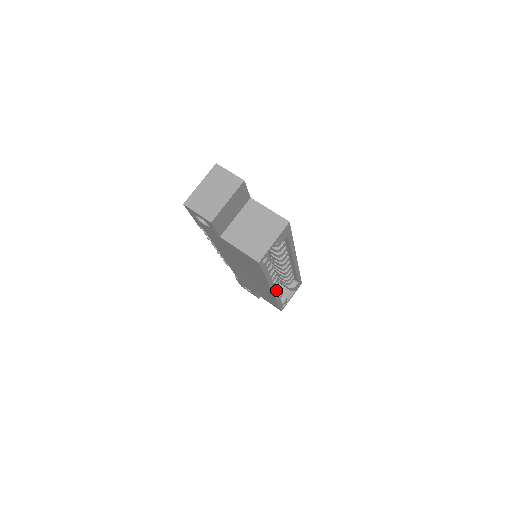
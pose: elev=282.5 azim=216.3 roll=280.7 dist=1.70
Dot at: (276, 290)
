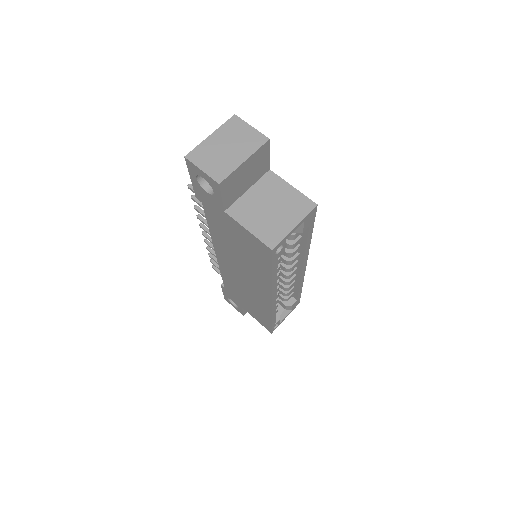
Dot at: (275, 301)
